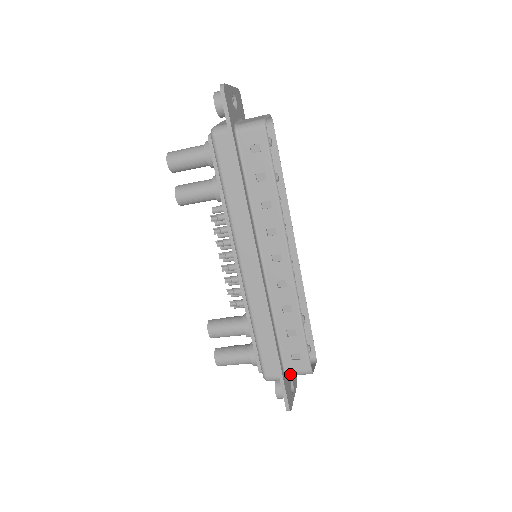
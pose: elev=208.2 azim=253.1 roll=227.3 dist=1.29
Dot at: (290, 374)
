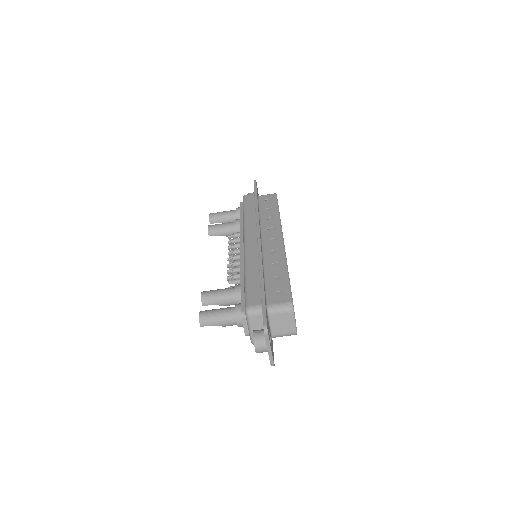
Dot at: (272, 308)
